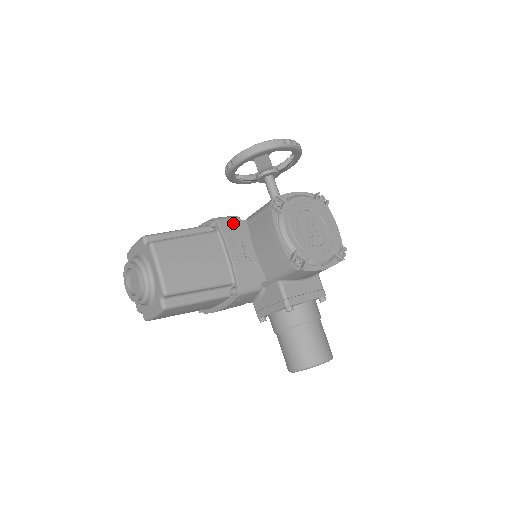
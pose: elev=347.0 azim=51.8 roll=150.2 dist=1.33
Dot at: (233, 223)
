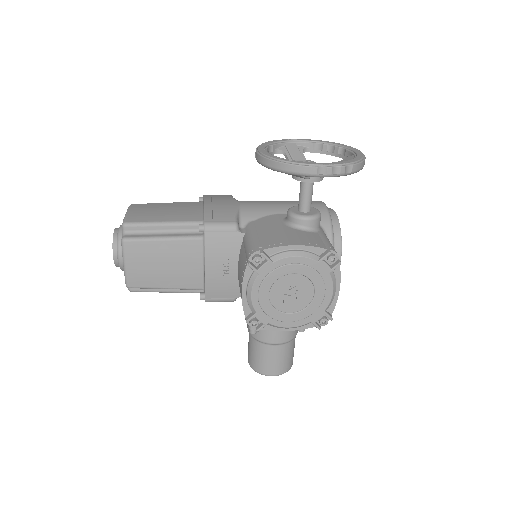
Dot at: (224, 235)
